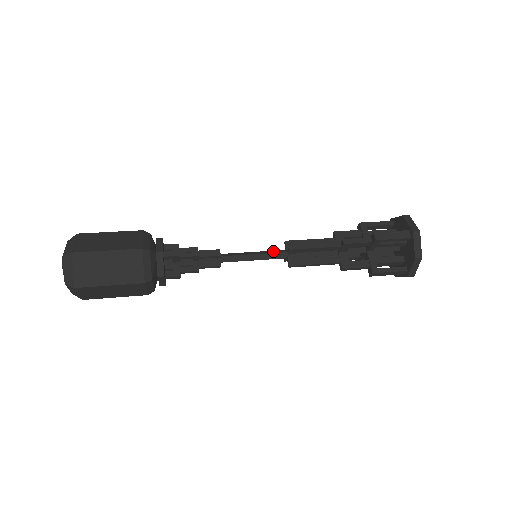
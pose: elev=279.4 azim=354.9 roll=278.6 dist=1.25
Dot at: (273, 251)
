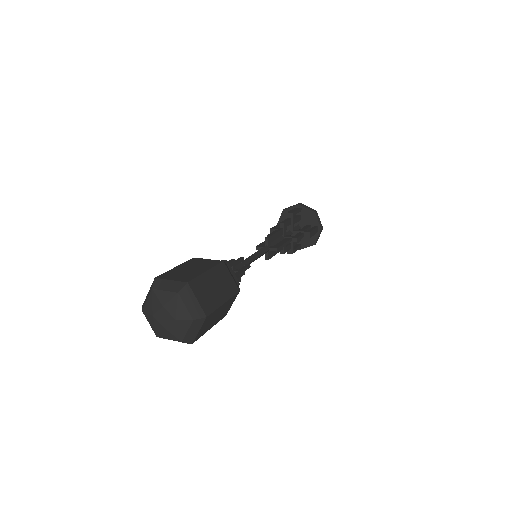
Dot at: (263, 249)
